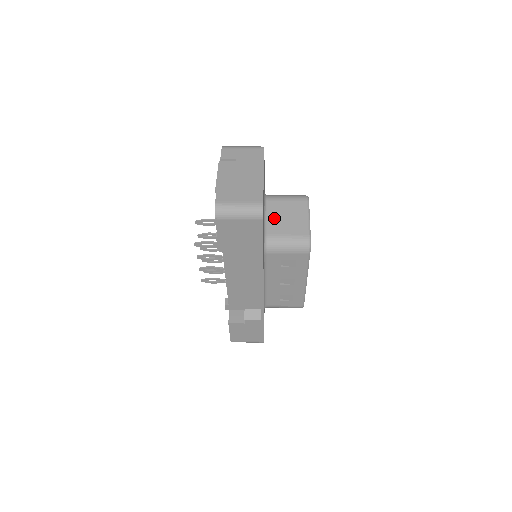
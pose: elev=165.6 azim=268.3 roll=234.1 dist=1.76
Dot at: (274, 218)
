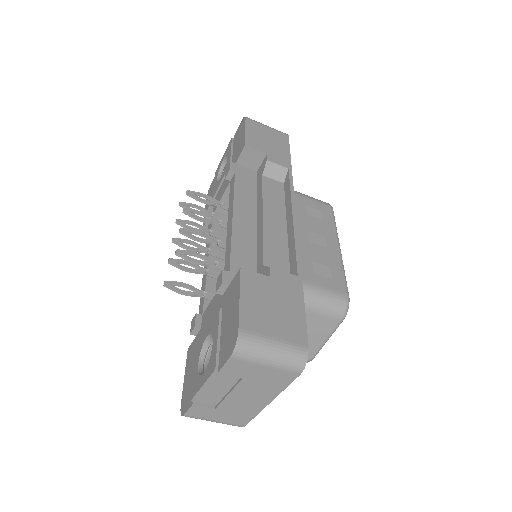
Dot at: occluded
